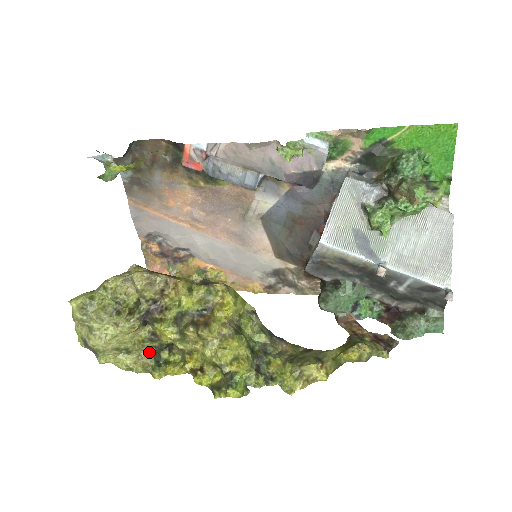
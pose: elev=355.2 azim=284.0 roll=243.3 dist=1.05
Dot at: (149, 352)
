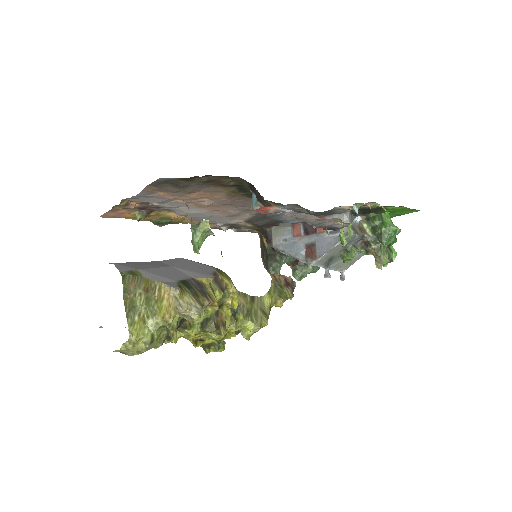
Dot at: occluded
